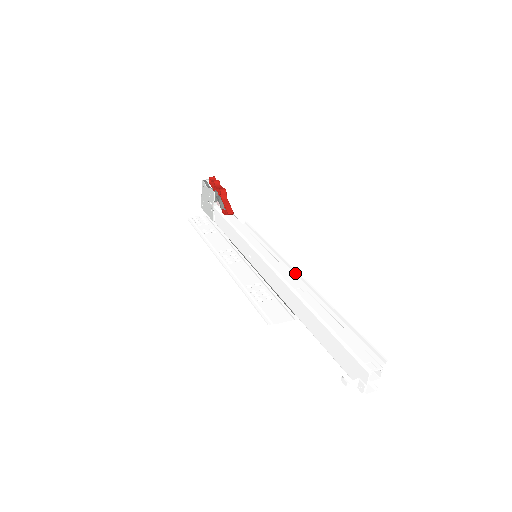
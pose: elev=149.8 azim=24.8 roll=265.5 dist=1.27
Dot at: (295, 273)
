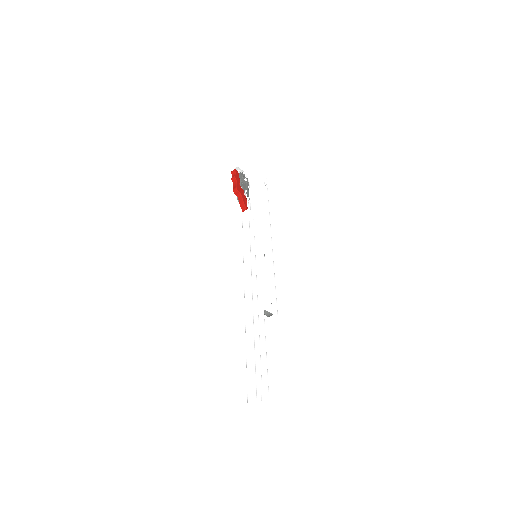
Dot at: (256, 290)
